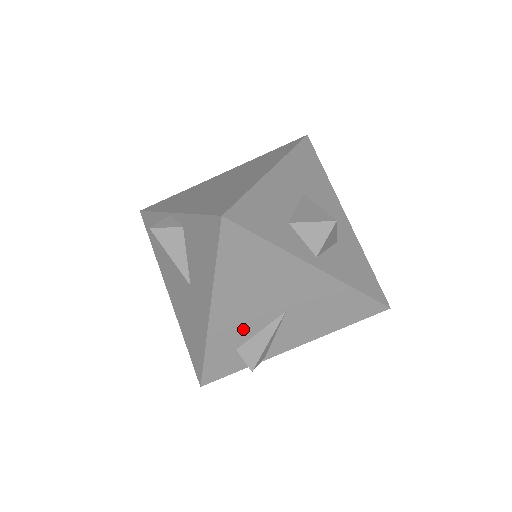
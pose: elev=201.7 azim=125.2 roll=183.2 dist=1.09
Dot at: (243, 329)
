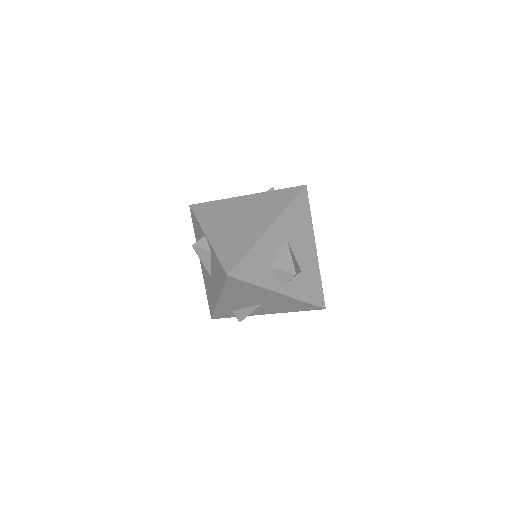
Dot at: (237, 306)
